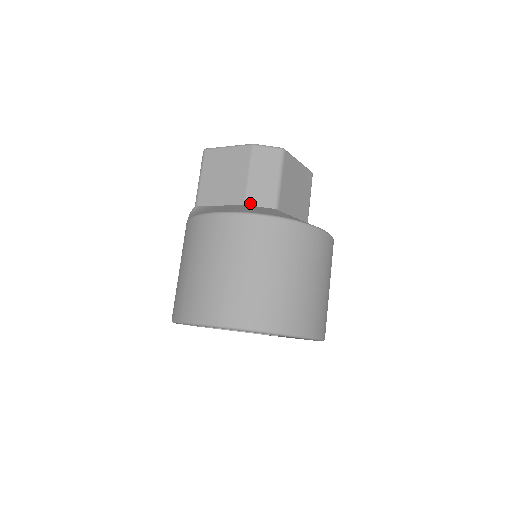
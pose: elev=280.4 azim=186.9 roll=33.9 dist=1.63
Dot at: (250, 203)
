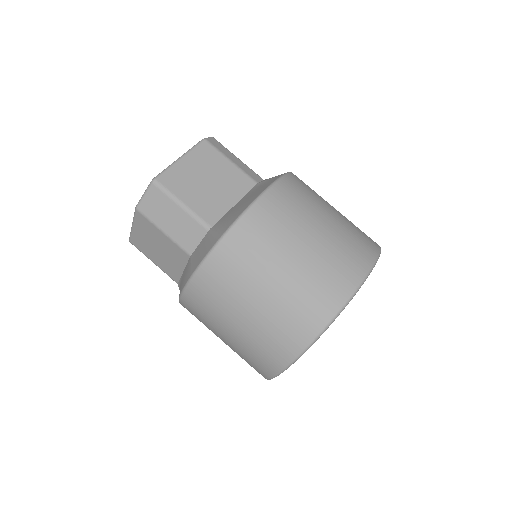
Dot at: (191, 250)
